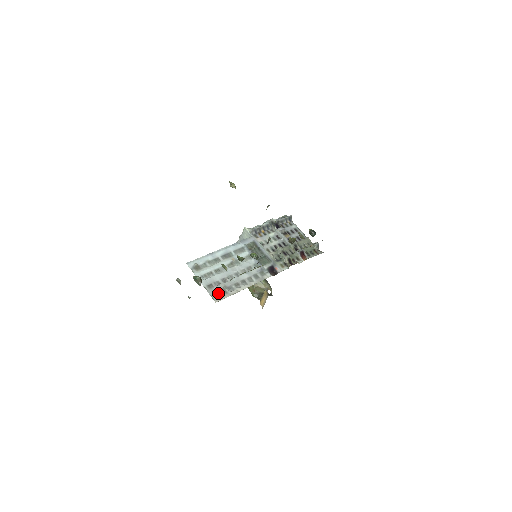
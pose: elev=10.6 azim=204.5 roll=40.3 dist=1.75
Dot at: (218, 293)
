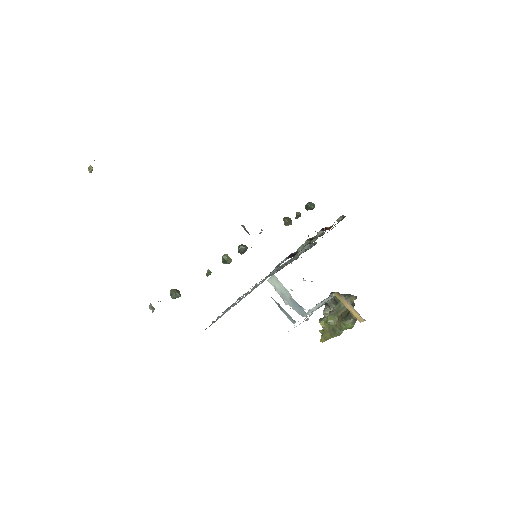
Dot at: (231, 305)
